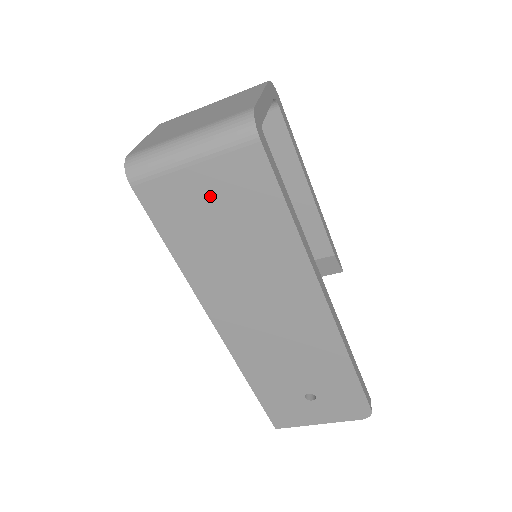
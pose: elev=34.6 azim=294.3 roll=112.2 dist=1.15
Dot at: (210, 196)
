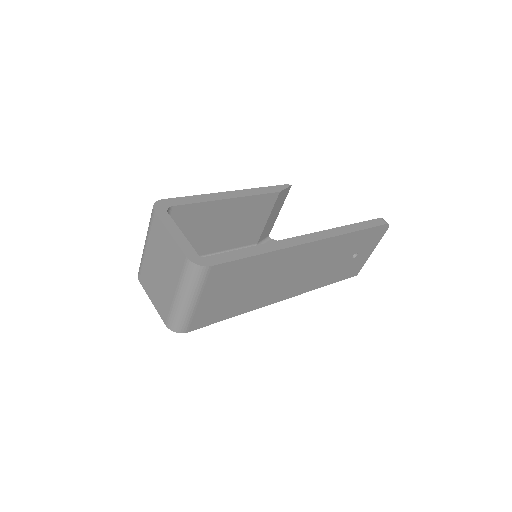
Dot at: (220, 295)
